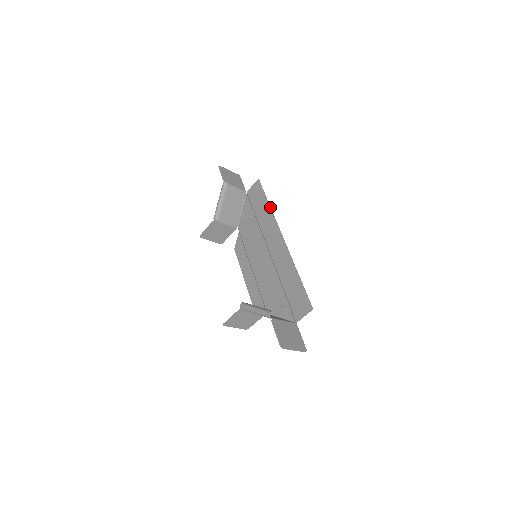
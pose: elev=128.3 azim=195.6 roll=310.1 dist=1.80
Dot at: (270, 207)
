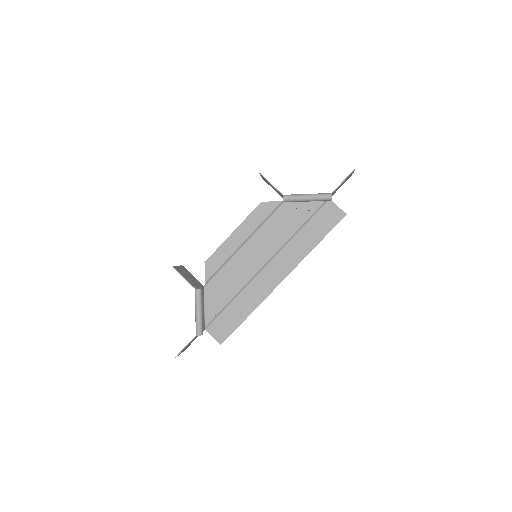
Dot at: occluded
